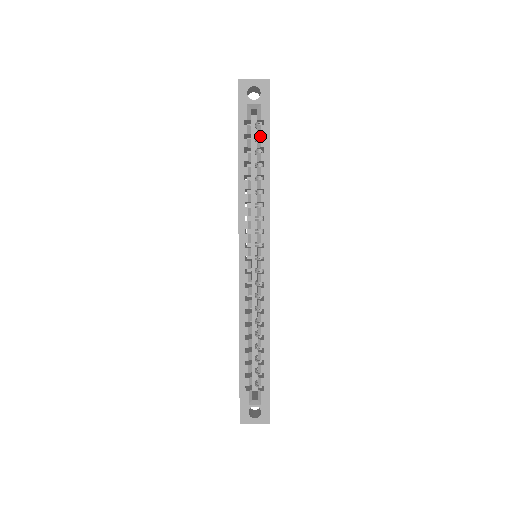
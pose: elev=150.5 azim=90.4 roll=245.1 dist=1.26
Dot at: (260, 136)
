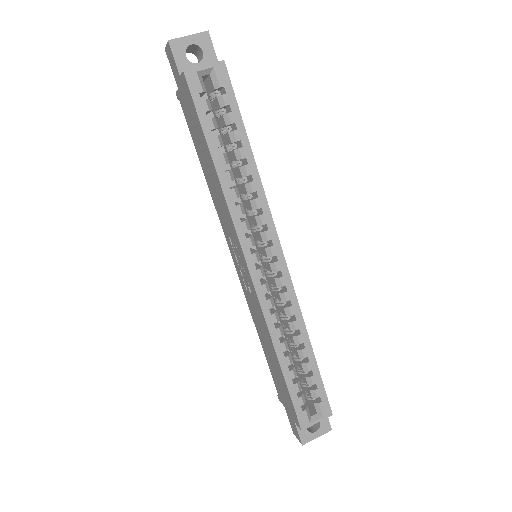
Dot at: (223, 109)
